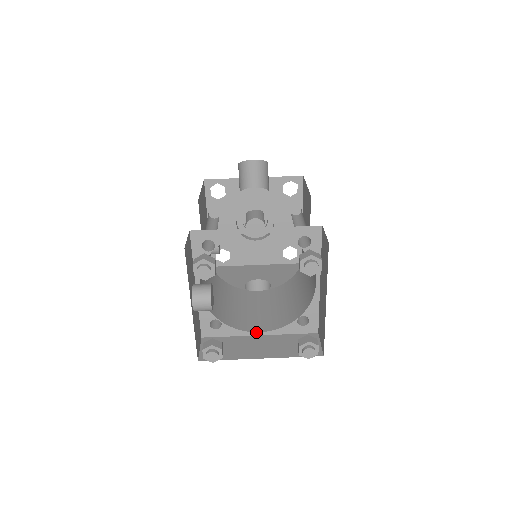
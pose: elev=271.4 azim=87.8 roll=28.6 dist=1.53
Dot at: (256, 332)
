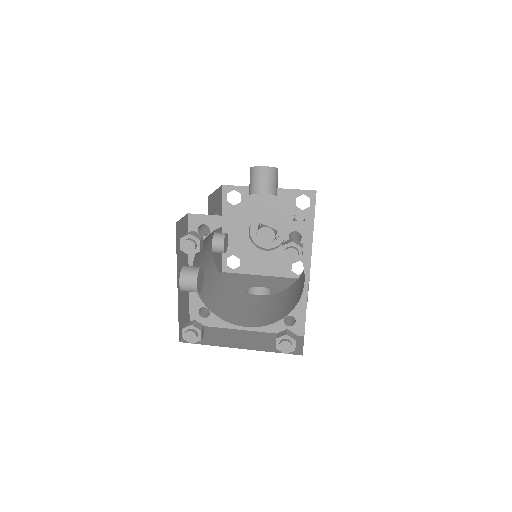
Dot at: (243, 326)
